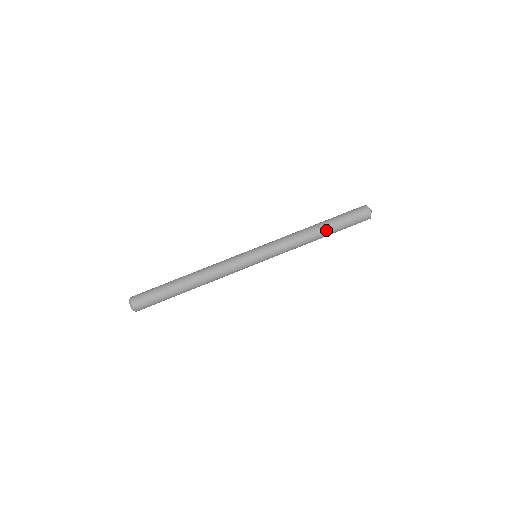
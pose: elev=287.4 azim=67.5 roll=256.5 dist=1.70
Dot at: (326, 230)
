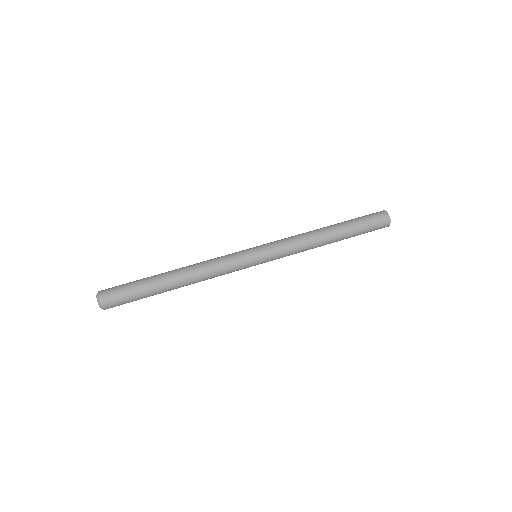
Dot at: (337, 227)
